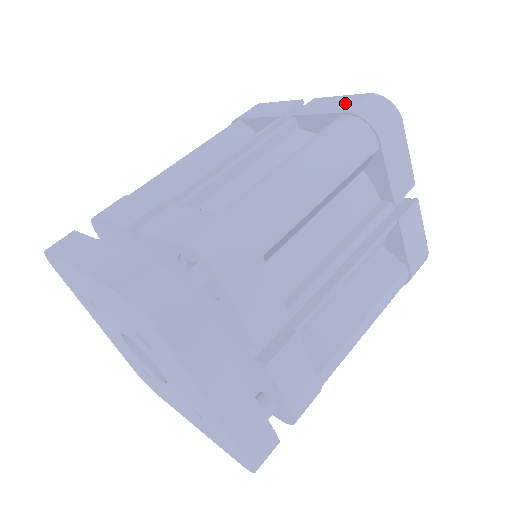
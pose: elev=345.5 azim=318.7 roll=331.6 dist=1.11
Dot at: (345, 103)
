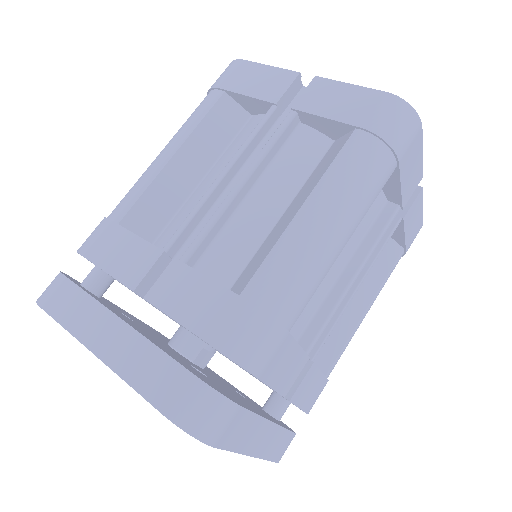
Dot at: (359, 105)
